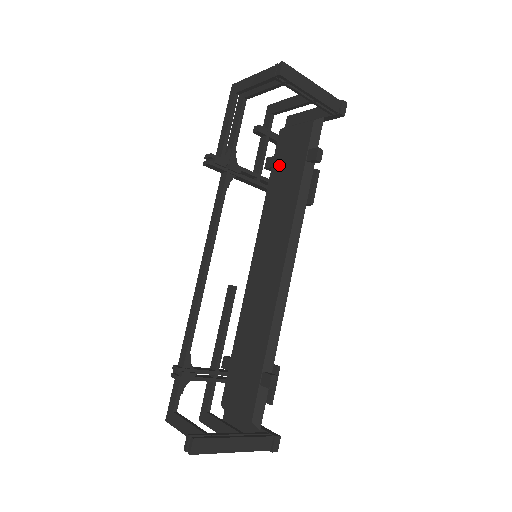
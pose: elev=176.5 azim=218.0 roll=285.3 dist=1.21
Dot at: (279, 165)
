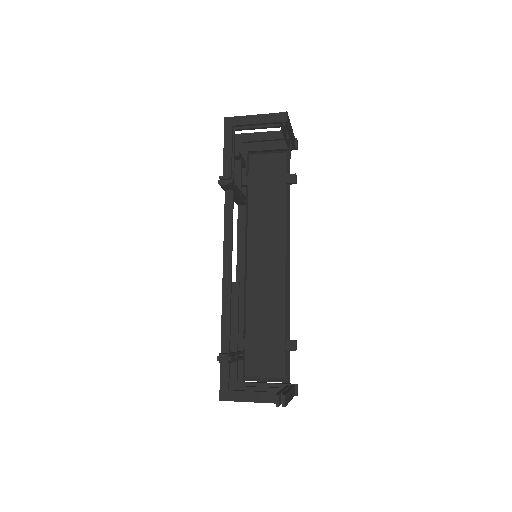
Dot at: (257, 184)
